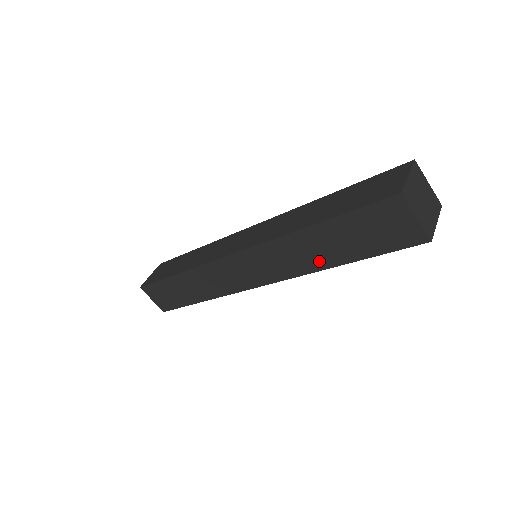
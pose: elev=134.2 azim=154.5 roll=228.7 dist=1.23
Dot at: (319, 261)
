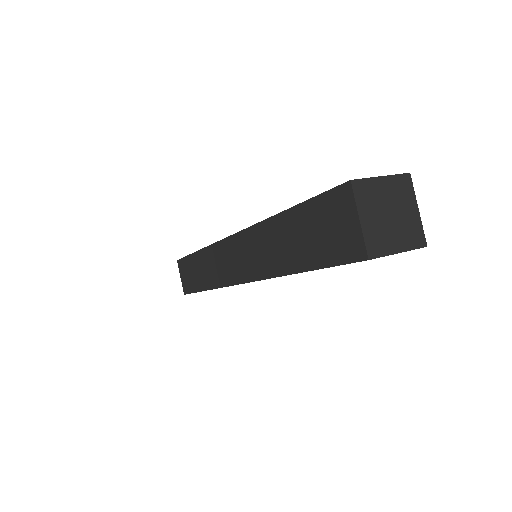
Dot at: occluded
